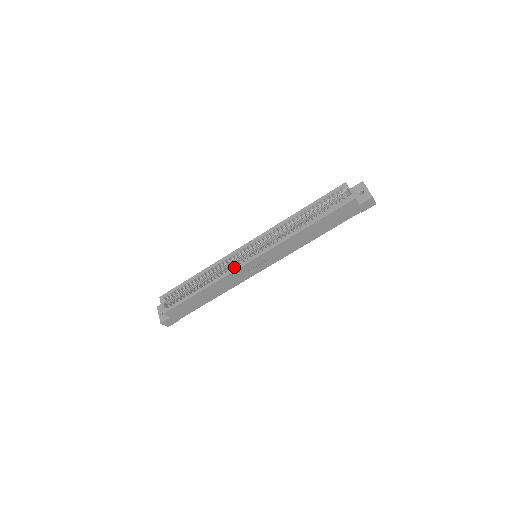
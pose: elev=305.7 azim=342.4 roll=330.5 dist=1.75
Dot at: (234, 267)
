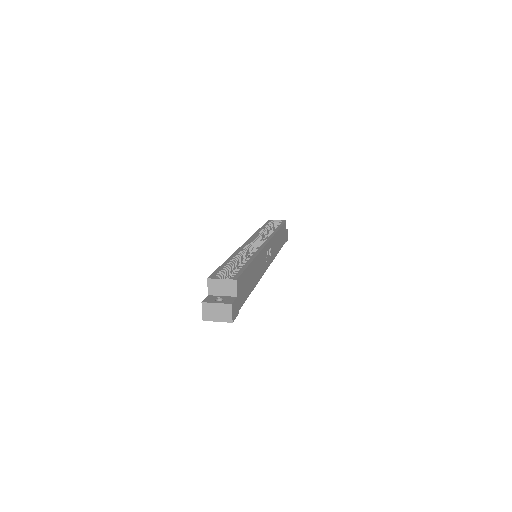
Dot at: occluded
